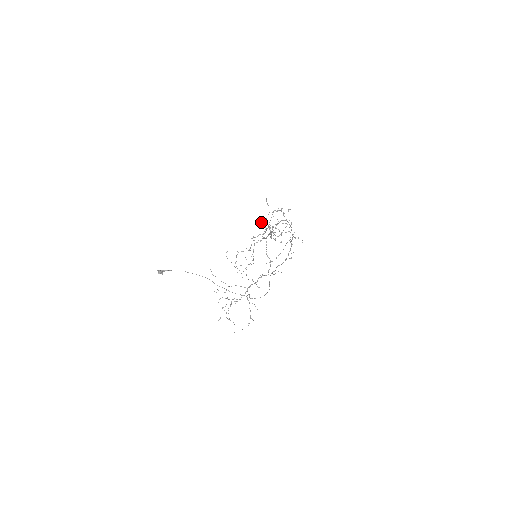
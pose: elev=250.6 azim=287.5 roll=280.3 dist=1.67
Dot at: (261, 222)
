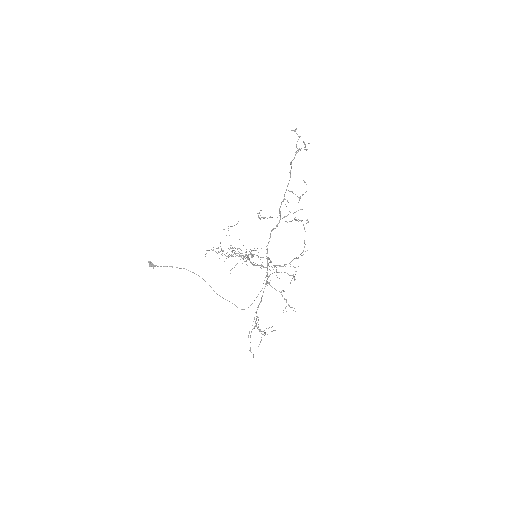
Dot at: (297, 134)
